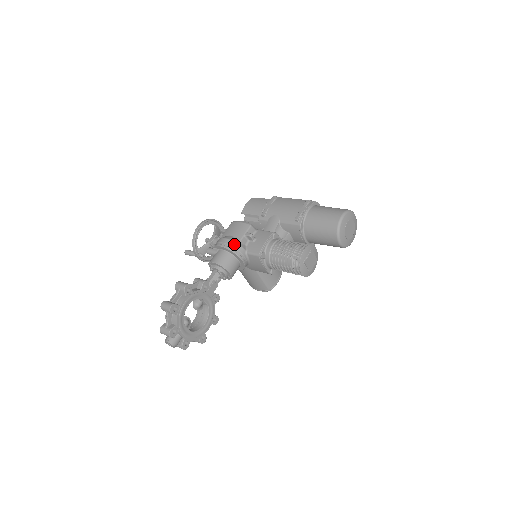
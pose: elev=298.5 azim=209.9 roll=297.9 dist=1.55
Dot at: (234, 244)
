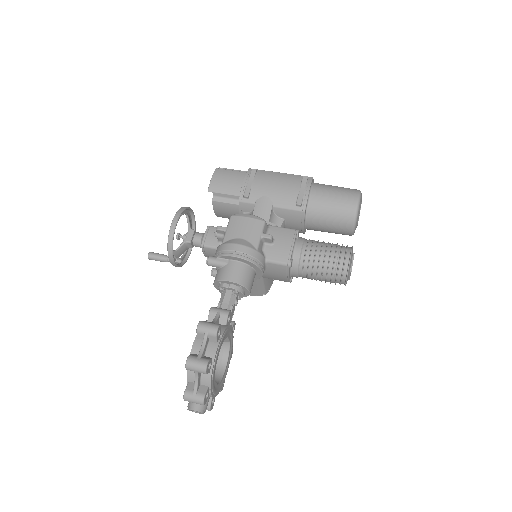
Dot at: (253, 252)
